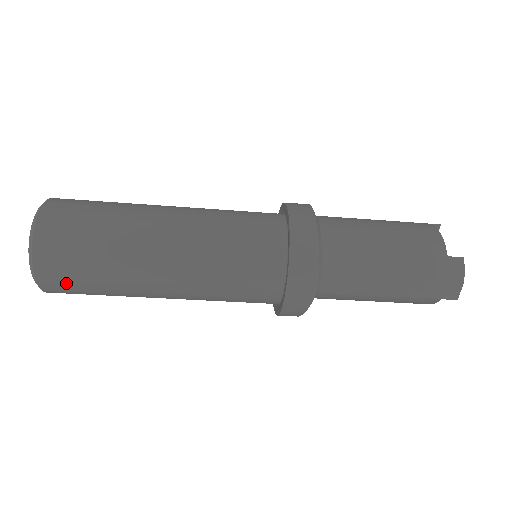
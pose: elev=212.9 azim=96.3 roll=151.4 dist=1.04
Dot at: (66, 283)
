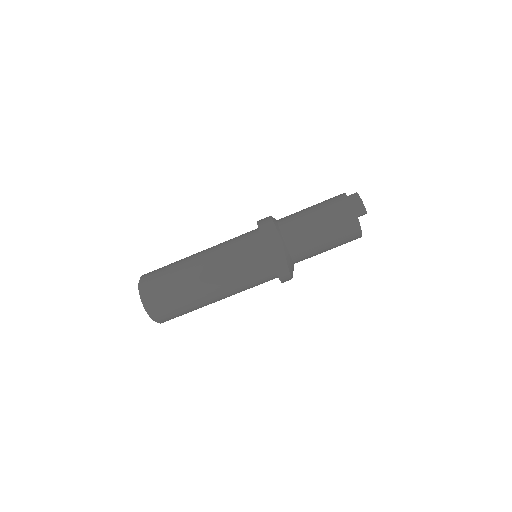
Dot at: (159, 302)
